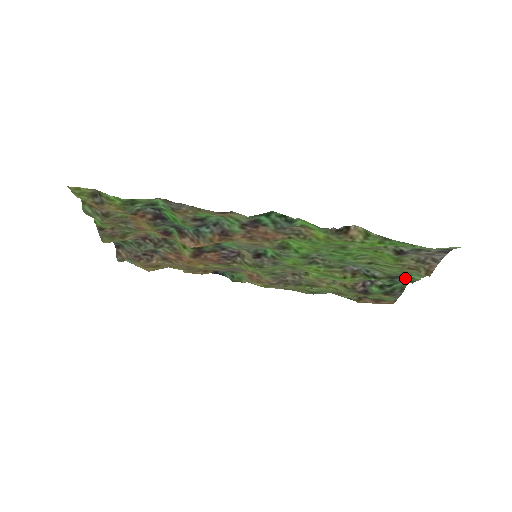
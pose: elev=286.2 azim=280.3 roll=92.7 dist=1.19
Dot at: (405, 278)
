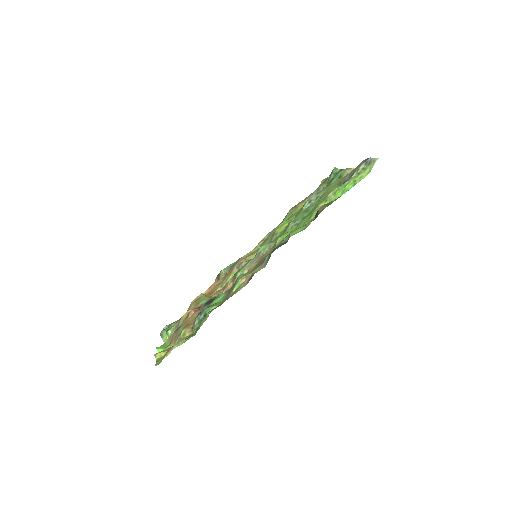
Dot at: occluded
